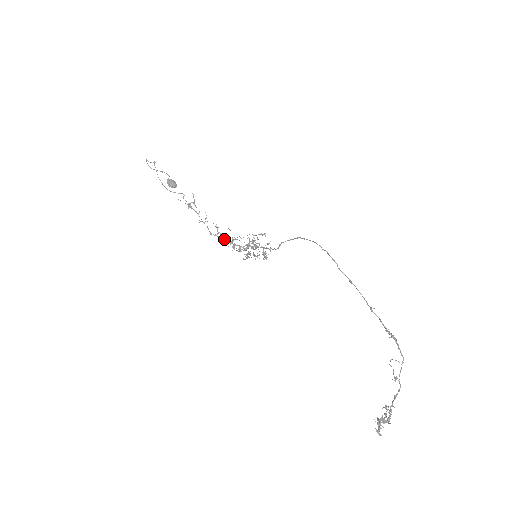
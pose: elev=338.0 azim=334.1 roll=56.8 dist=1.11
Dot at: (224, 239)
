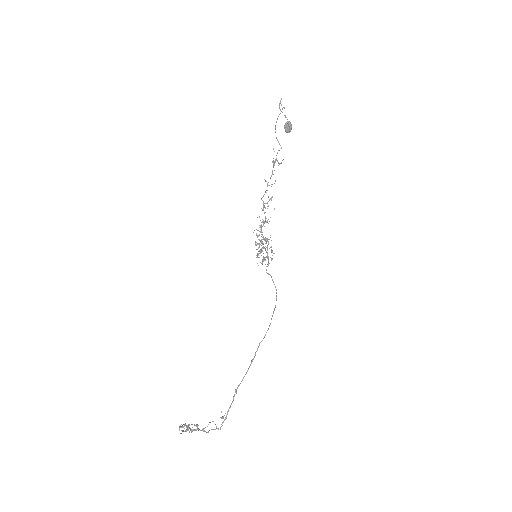
Dot at: (265, 212)
